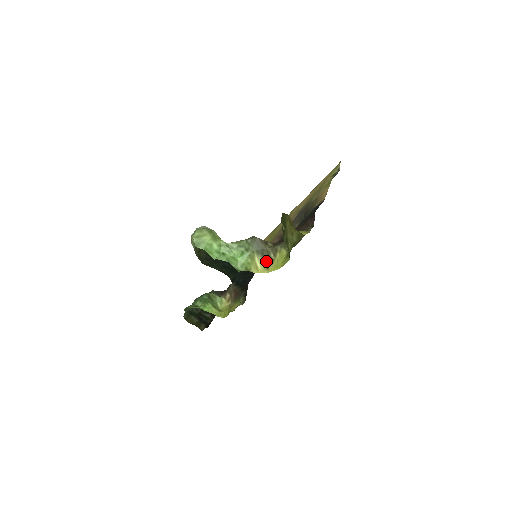
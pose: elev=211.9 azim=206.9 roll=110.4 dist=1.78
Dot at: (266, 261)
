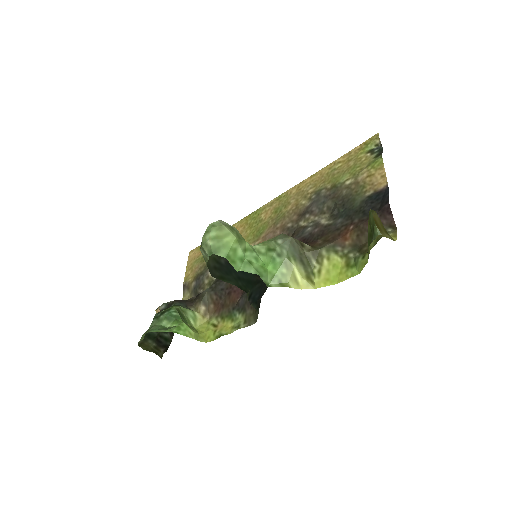
Dot at: (308, 271)
